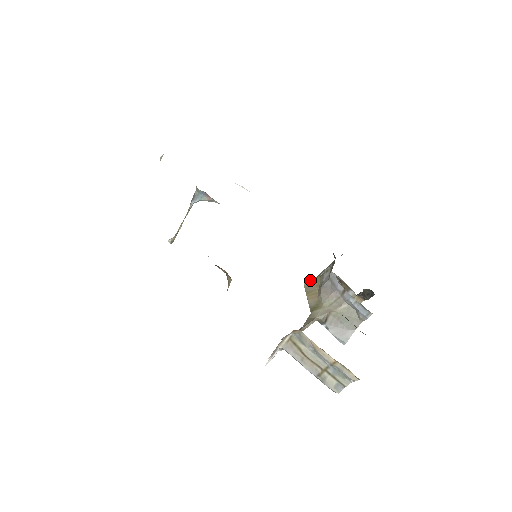
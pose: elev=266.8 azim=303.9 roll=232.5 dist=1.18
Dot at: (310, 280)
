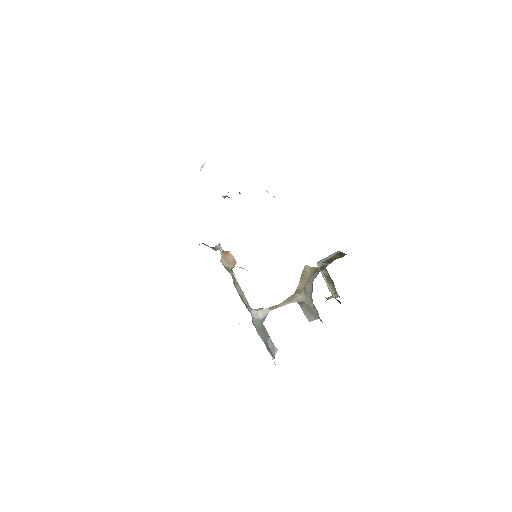
Dot at: (309, 266)
